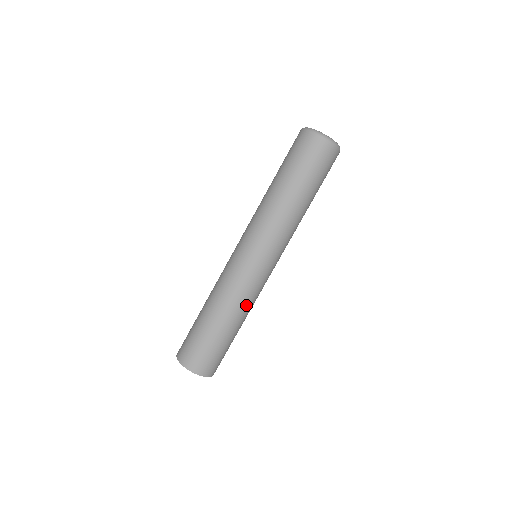
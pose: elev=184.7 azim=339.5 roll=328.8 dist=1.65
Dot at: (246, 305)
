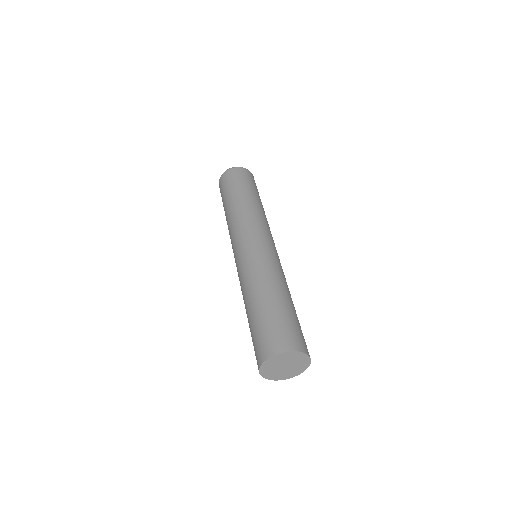
Dot at: (281, 276)
